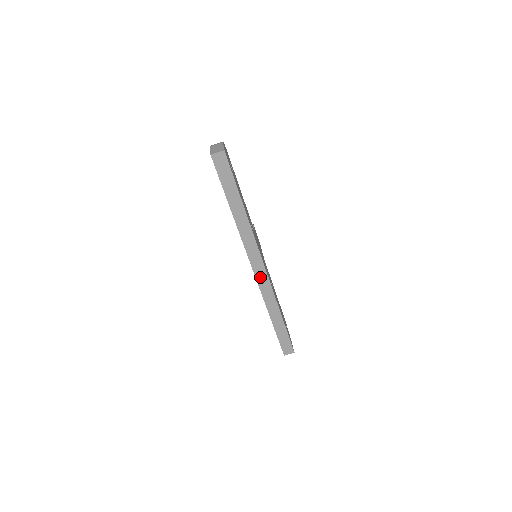
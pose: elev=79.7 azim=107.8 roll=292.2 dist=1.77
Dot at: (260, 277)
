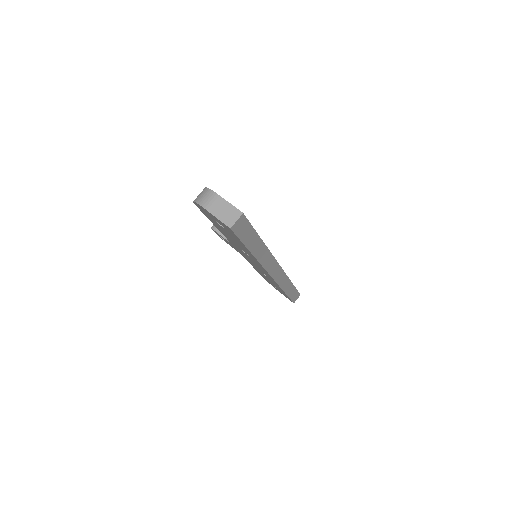
Dot at: (277, 276)
